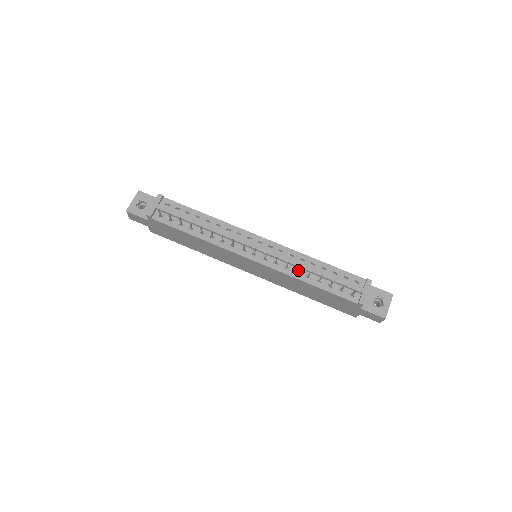
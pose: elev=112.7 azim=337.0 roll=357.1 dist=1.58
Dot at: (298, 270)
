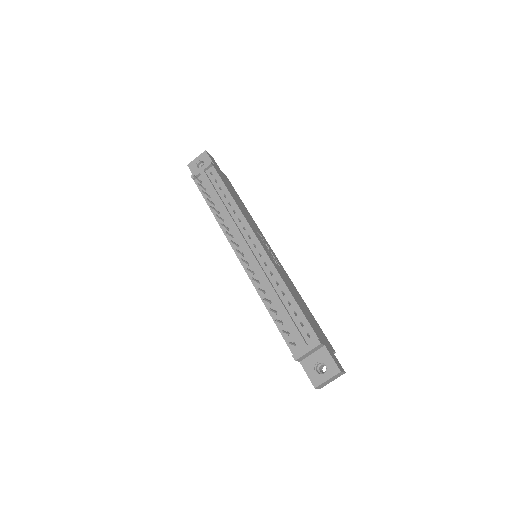
Dot at: (261, 290)
